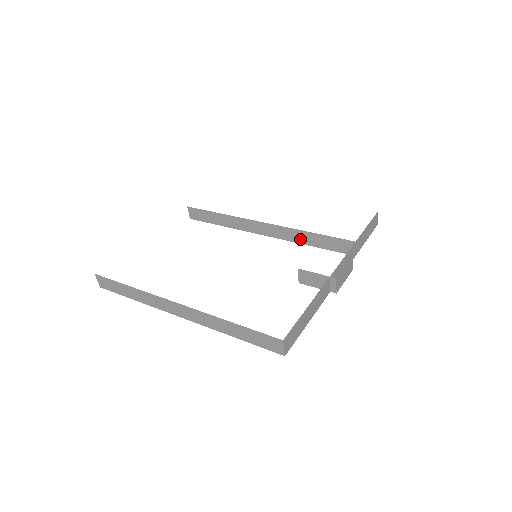
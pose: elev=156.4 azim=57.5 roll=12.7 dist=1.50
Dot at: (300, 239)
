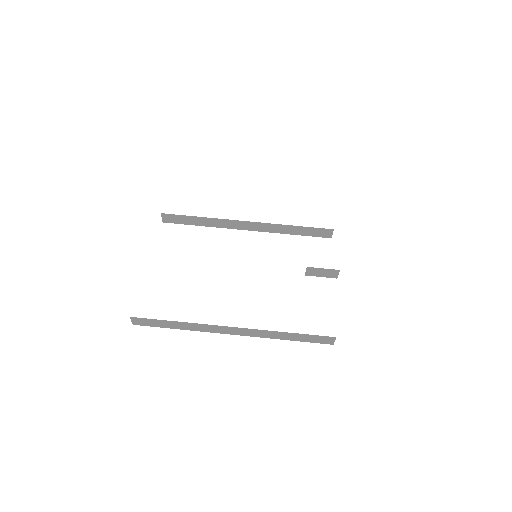
Dot at: (283, 231)
